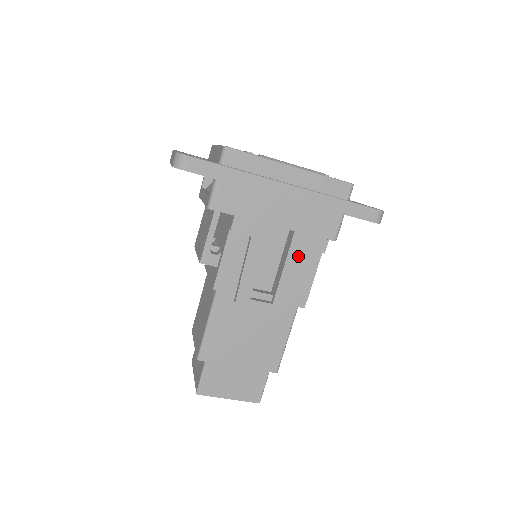
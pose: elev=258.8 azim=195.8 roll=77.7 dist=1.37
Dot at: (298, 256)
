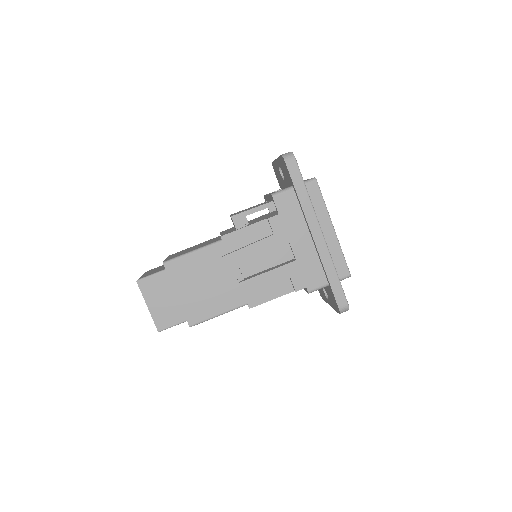
Dot at: (282, 275)
